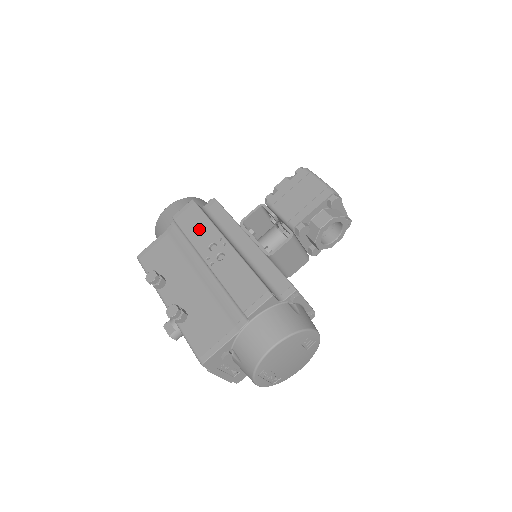
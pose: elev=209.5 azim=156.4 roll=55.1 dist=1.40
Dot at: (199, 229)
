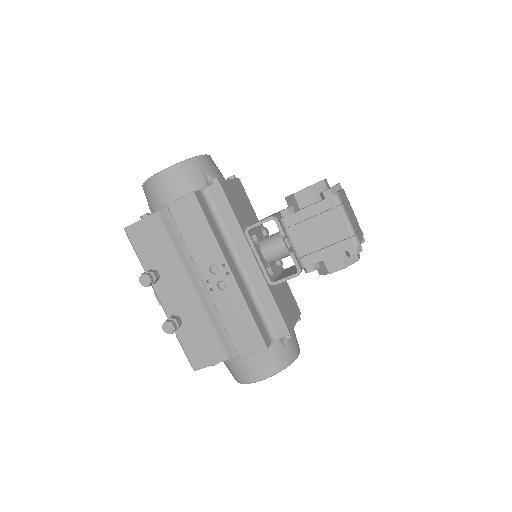
Dot at: (200, 240)
